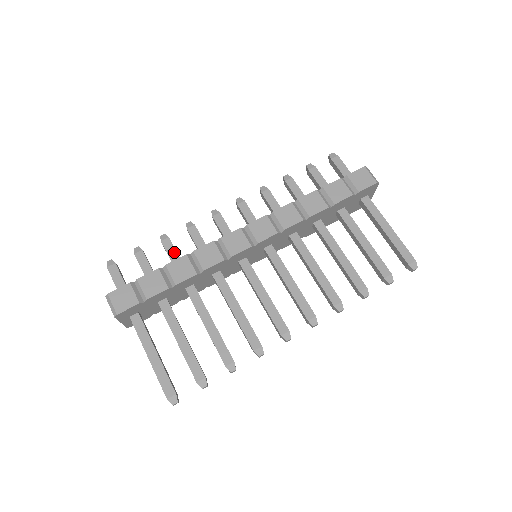
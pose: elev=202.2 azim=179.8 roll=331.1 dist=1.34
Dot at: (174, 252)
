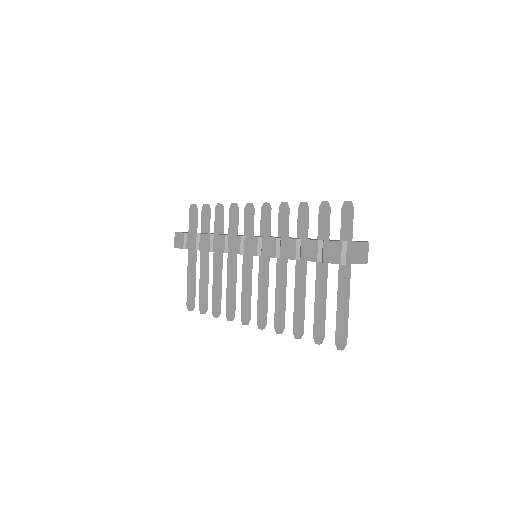
Dot at: (218, 221)
